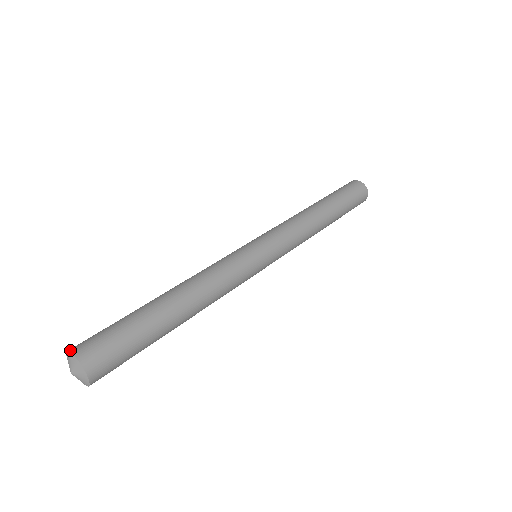
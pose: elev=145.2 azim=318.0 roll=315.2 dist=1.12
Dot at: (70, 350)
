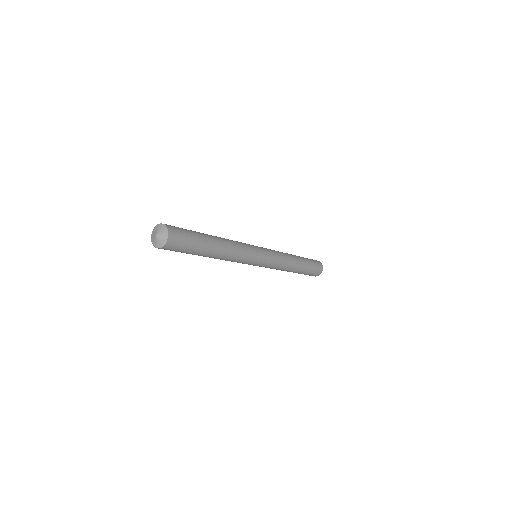
Dot at: (158, 224)
